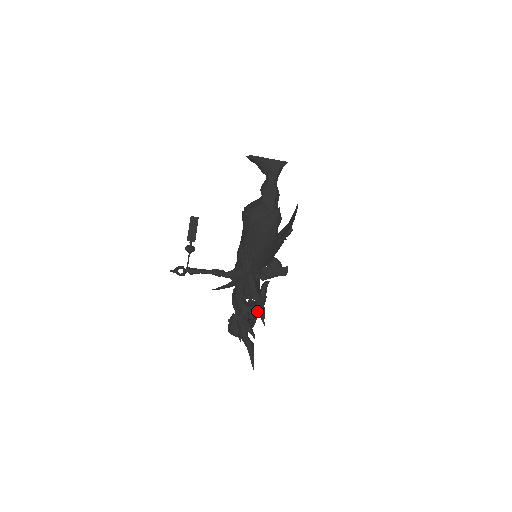
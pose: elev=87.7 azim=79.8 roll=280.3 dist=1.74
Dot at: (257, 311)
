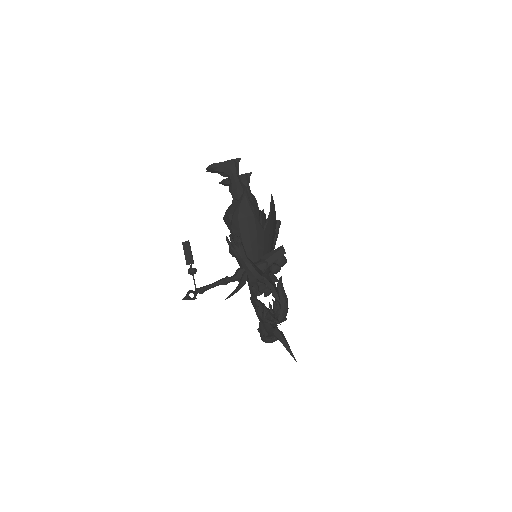
Dot at: occluded
